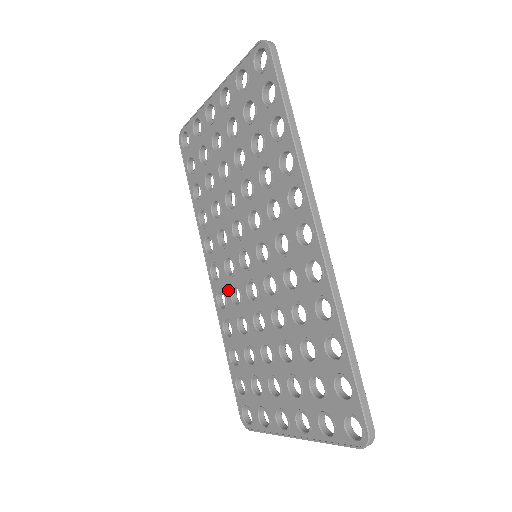
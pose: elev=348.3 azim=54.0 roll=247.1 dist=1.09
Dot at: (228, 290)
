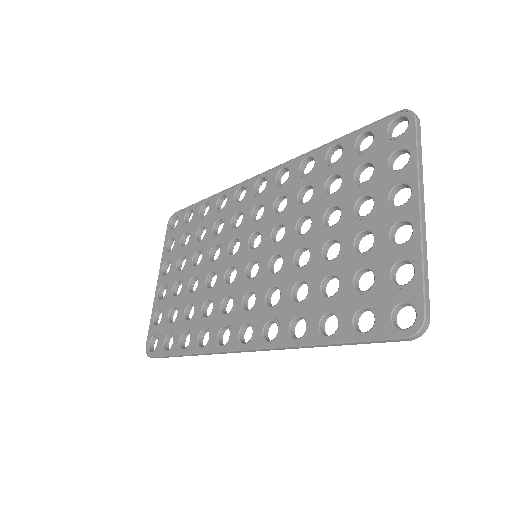
Dot at: (265, 310)
